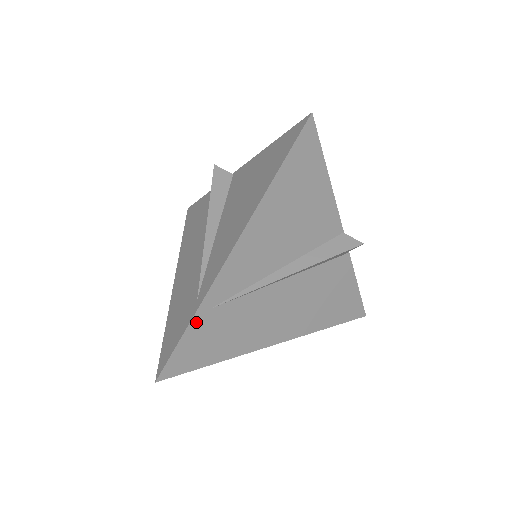
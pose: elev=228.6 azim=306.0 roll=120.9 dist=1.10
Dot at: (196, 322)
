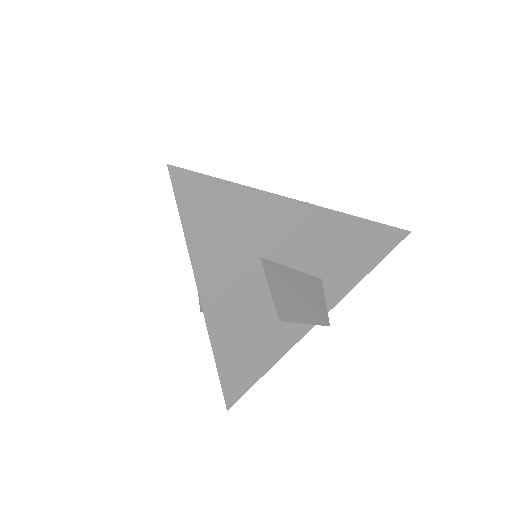
Dot at: occluded
